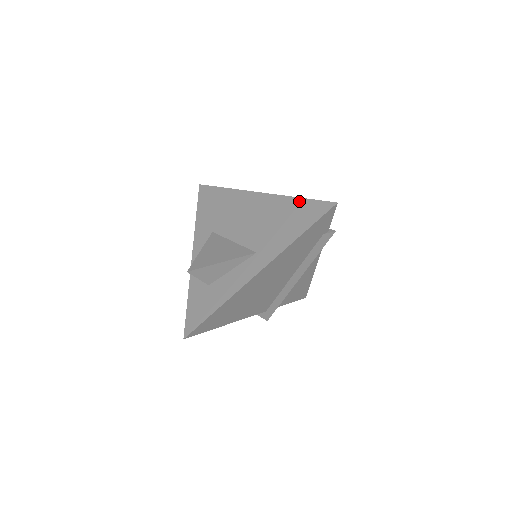
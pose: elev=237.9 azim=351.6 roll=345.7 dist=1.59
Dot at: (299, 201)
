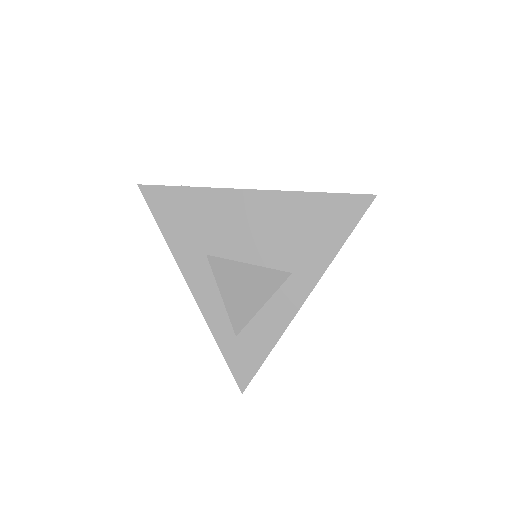
Dot at: (322, 198)
